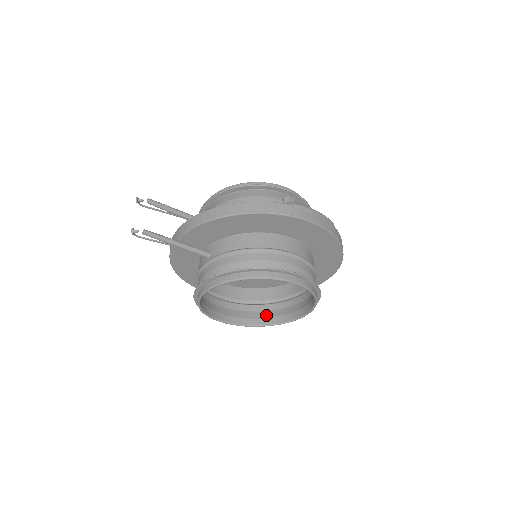
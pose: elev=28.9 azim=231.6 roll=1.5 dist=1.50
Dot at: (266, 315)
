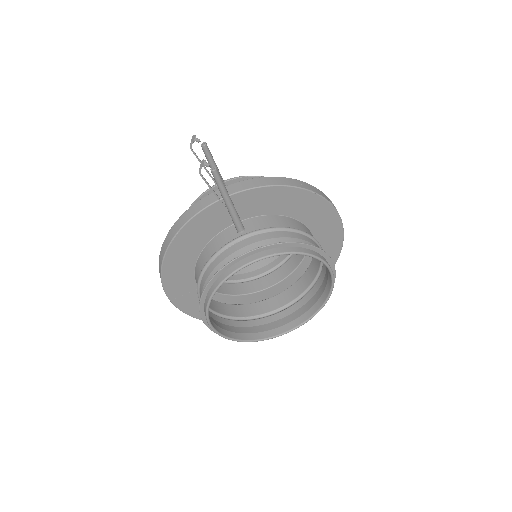
Dot at: (243, 330)
